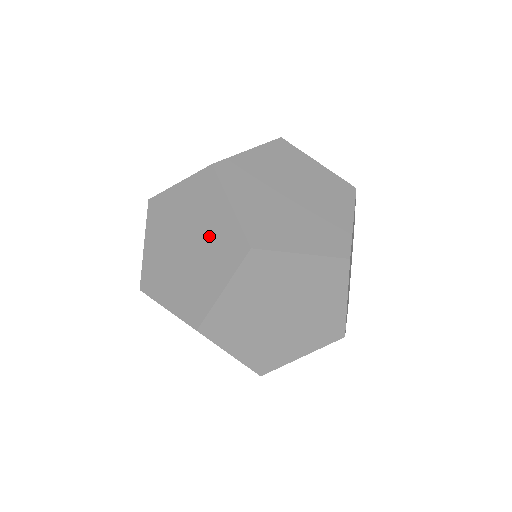
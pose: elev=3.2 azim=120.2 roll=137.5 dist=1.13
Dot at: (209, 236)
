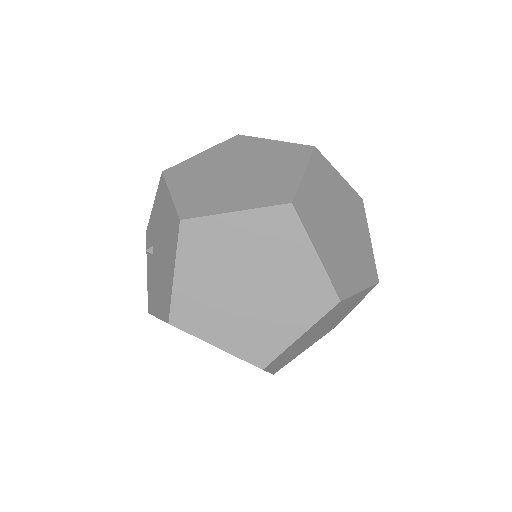
Dot at: (284, 281)
